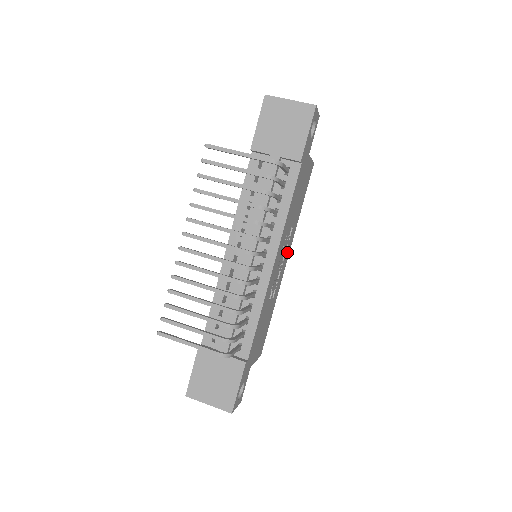
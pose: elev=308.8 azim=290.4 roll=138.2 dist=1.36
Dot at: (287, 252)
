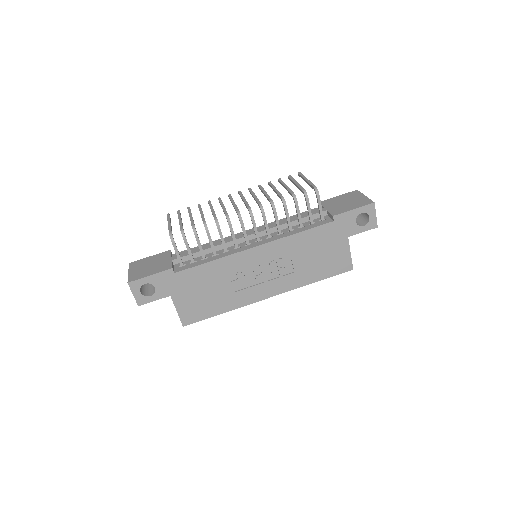
Dot at: (275, 286)
